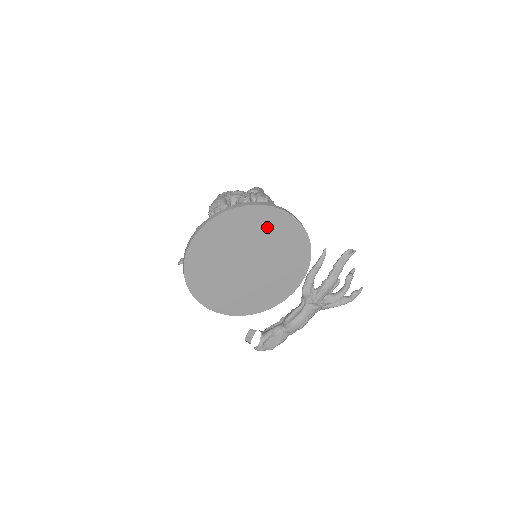
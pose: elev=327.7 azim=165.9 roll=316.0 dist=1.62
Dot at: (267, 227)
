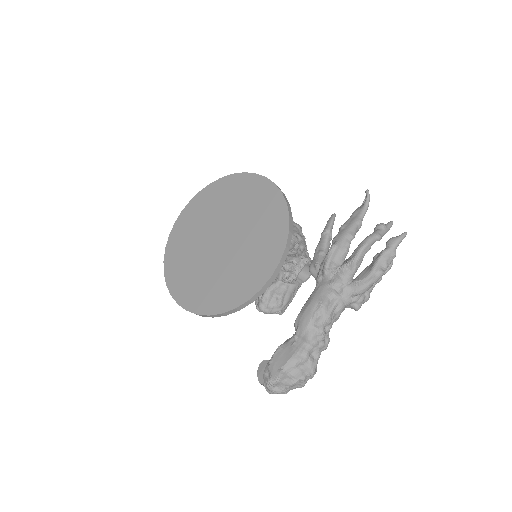
Dot at: (231, 195)
